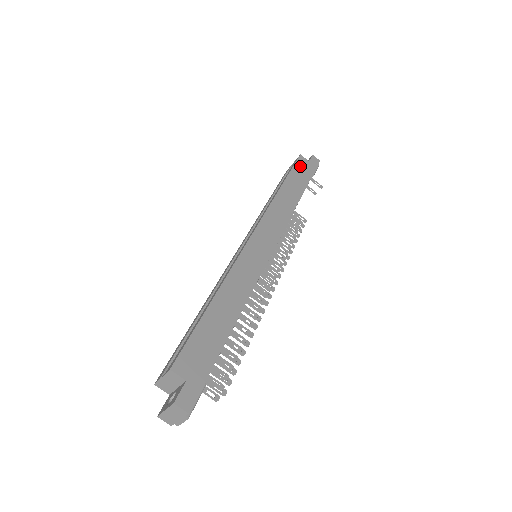
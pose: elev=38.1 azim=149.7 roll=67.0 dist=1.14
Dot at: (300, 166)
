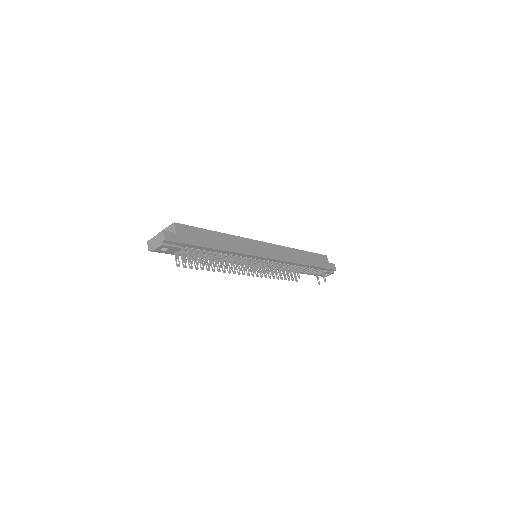
Dot at: (321, 258)
